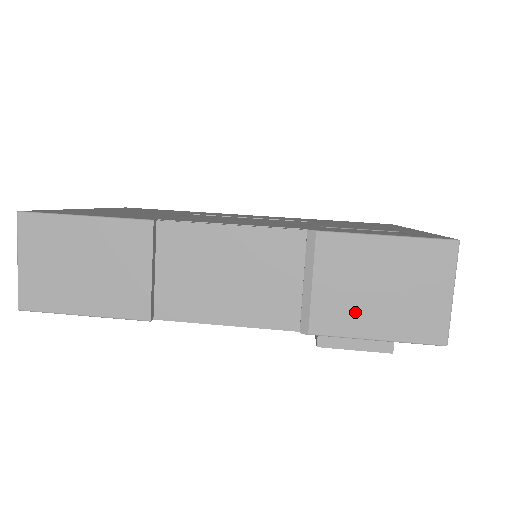
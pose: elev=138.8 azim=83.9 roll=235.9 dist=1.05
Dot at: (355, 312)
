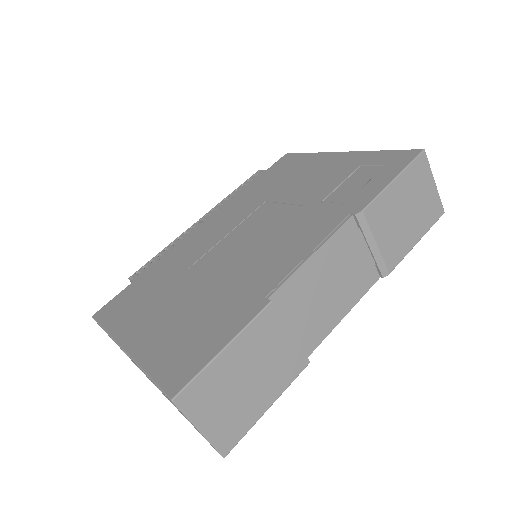
Dot at: (403, 238)
